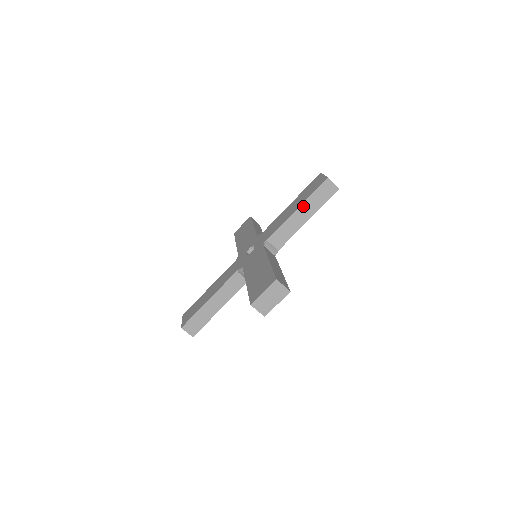
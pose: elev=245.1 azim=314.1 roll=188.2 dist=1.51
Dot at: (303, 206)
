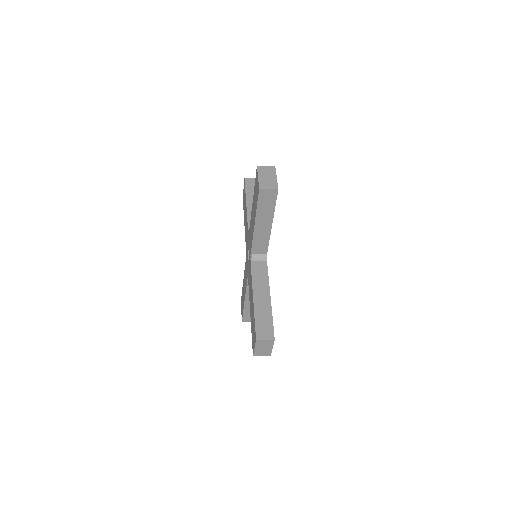
Dot at: (258, 219)
